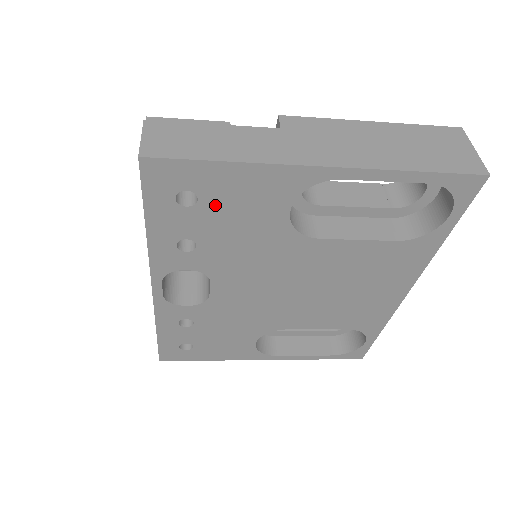
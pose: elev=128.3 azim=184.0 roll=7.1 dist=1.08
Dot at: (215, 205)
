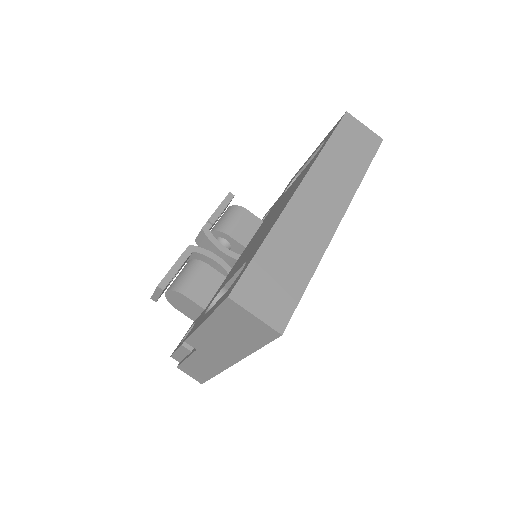
Dot at: occluded
